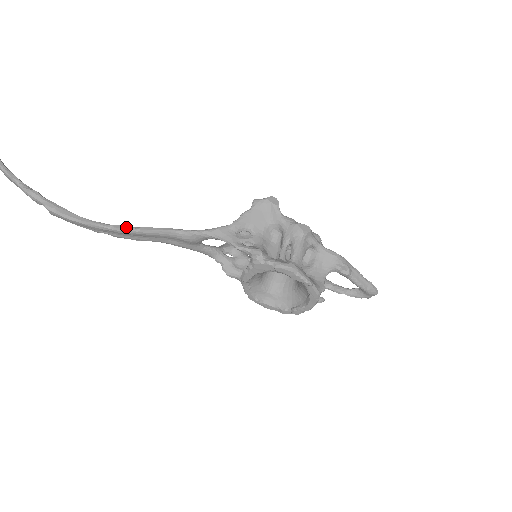
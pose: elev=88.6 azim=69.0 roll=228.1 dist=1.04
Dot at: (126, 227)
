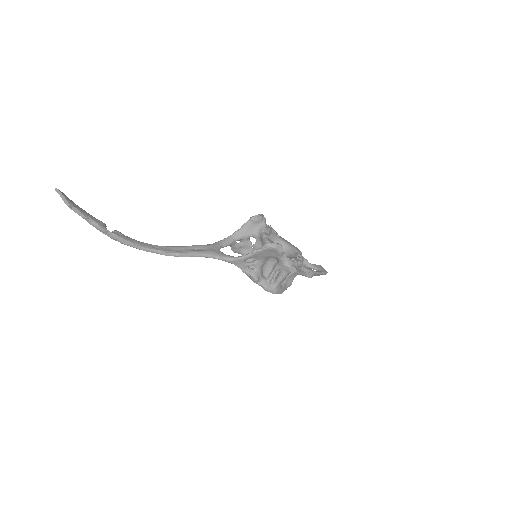
Dot at: (169, 254)
